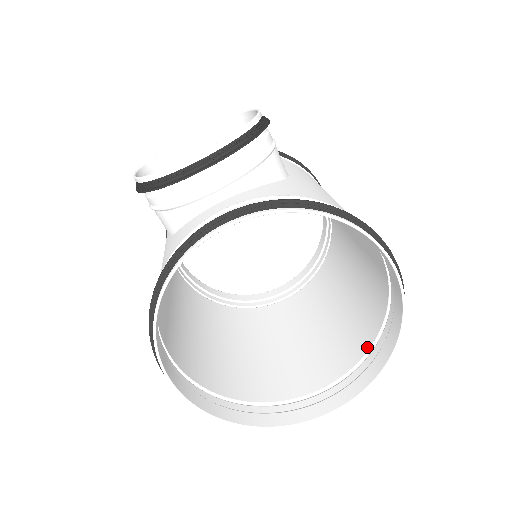
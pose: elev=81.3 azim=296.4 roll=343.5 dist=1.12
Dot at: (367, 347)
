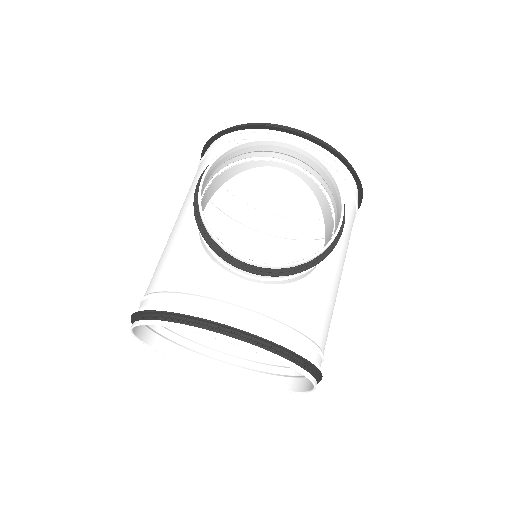
Dot at: occluded
